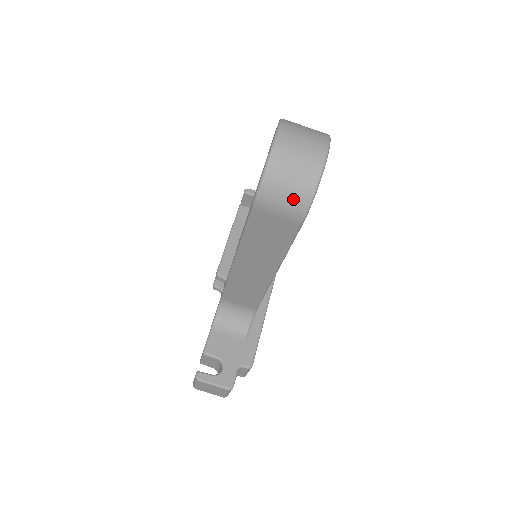
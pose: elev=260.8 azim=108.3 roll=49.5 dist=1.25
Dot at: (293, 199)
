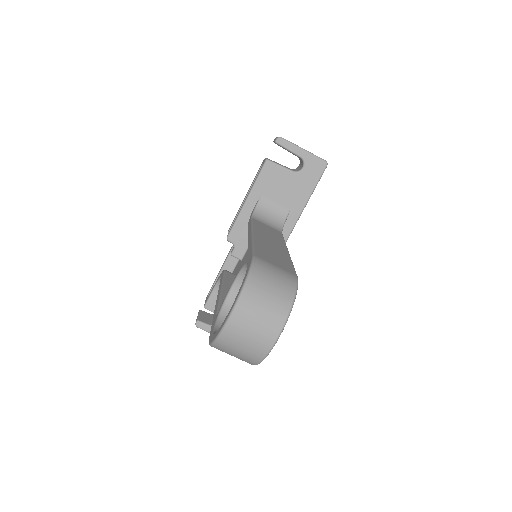
Dot at: occluded
